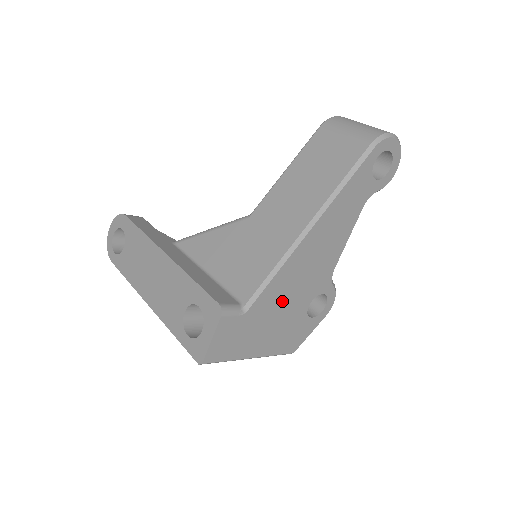
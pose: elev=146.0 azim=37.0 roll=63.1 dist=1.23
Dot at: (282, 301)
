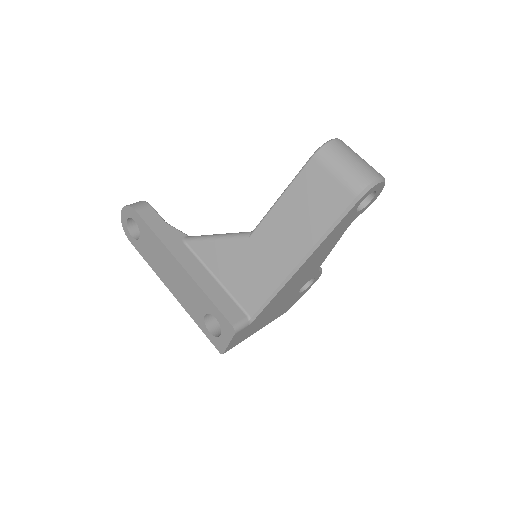
Dot at: (279, 302)
